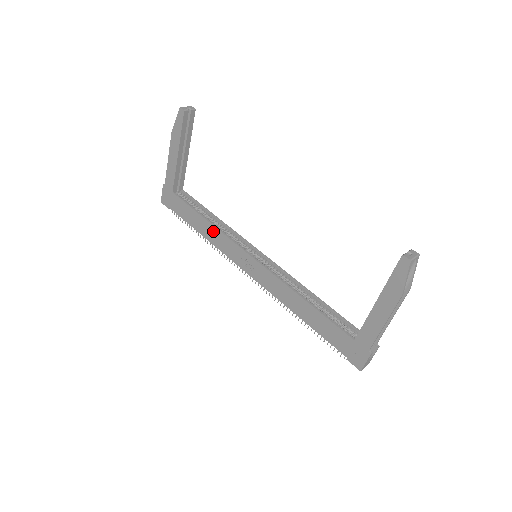
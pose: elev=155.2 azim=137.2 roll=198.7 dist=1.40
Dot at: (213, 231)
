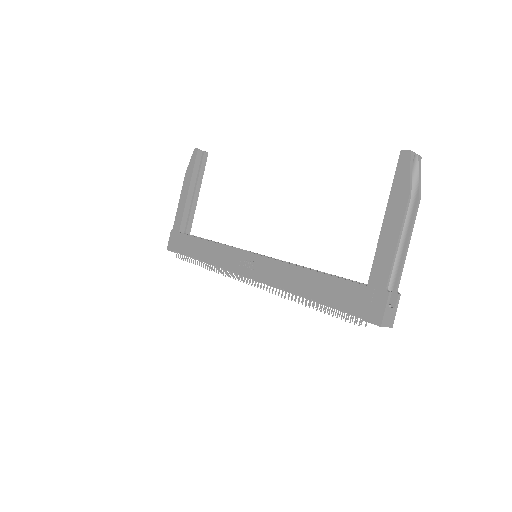
Dot at: (214, 248)
